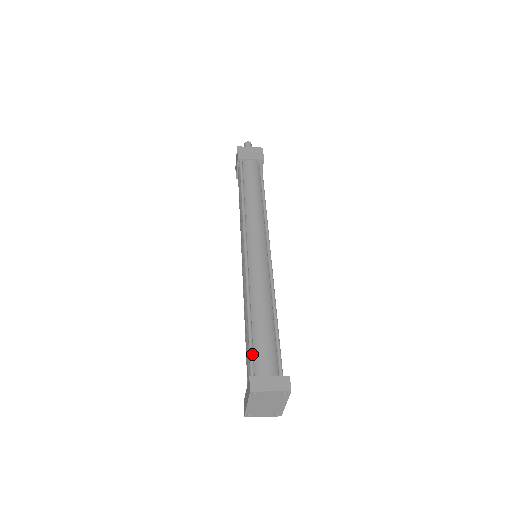
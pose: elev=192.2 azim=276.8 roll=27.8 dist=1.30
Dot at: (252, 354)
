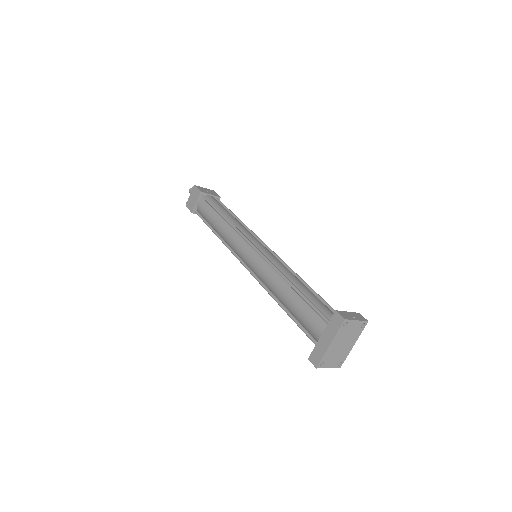
Dot at: (315, 306)
